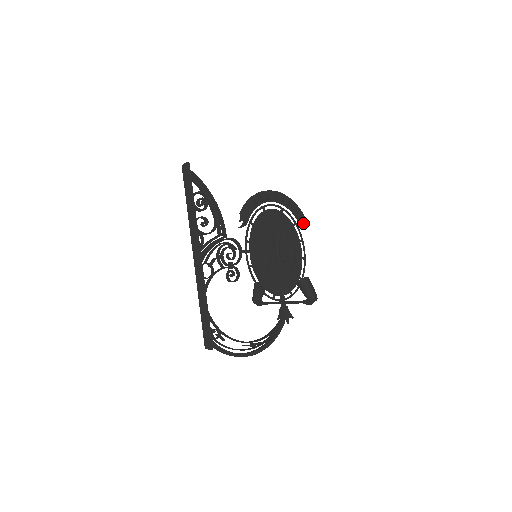
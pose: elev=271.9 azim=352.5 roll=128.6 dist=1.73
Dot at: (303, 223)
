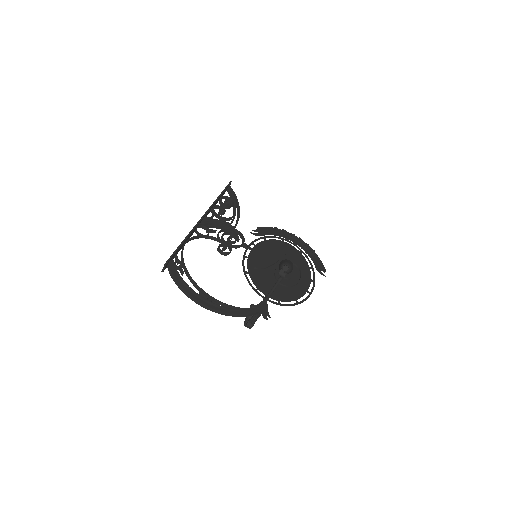
Dot at: (321, 273)
